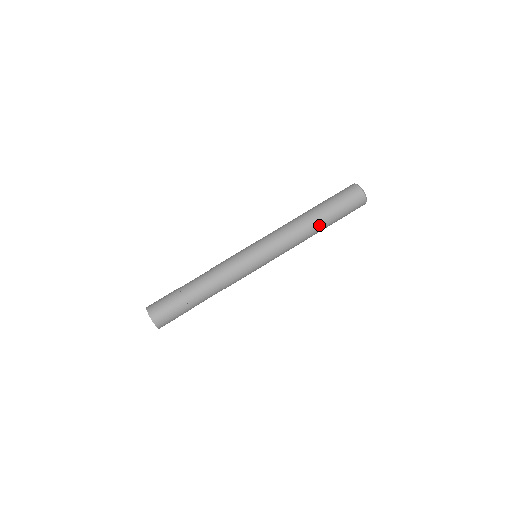
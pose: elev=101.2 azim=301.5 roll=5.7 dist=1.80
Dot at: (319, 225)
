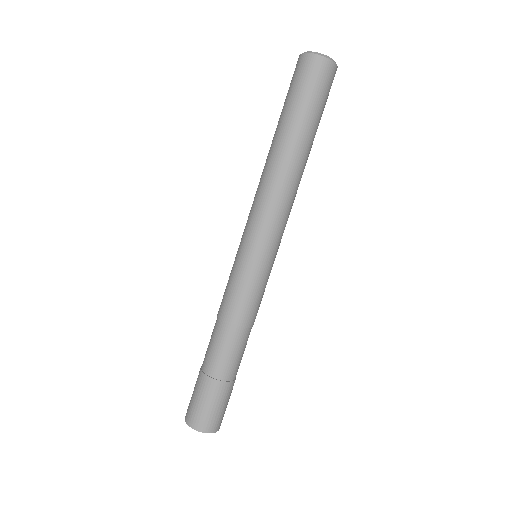
Dot at: (303, 154)
